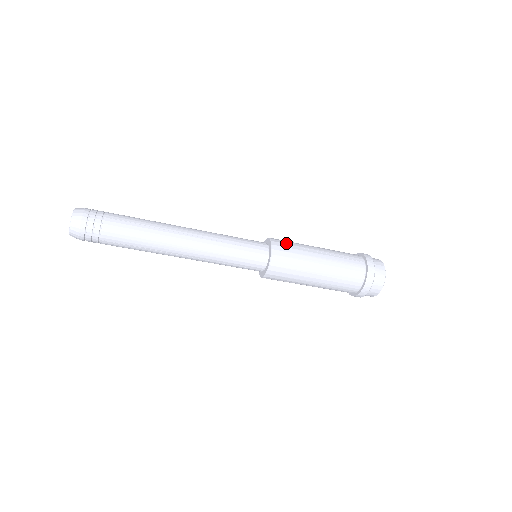
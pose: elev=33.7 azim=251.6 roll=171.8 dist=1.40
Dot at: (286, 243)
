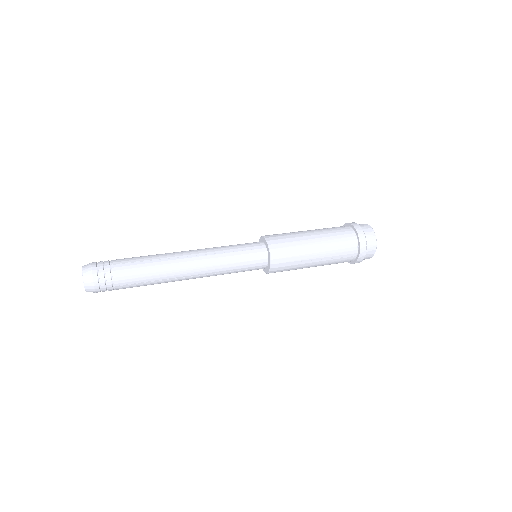
Dot at: (285, 262)
